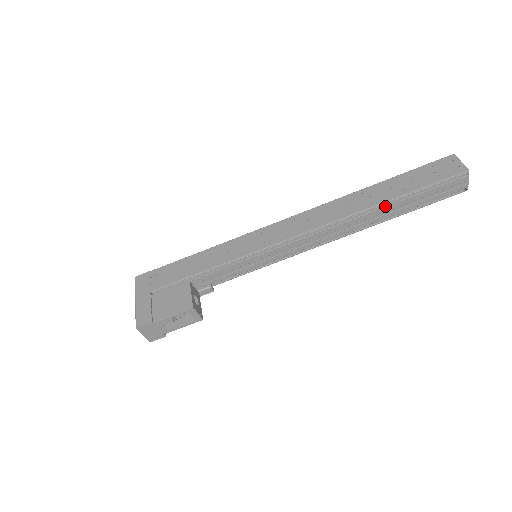
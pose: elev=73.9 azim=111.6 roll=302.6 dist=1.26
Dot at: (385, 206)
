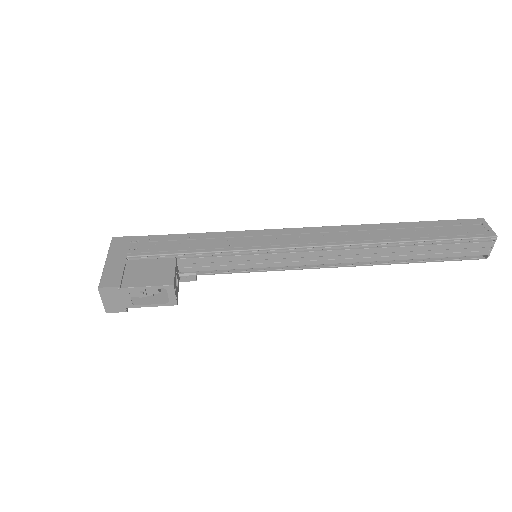
Dot at: (407, 245)
